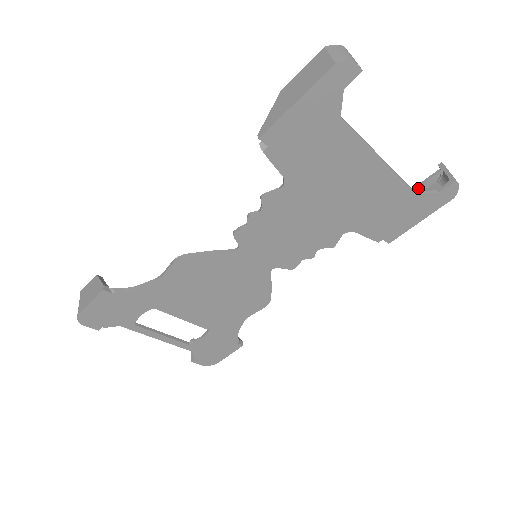
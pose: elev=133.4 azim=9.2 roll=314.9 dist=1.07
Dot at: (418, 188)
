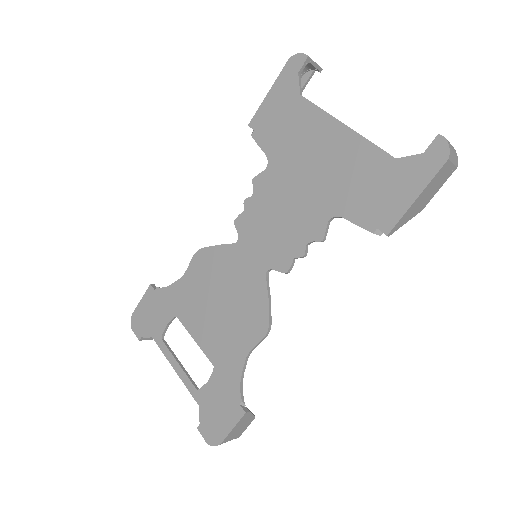
Dot at: occluded
